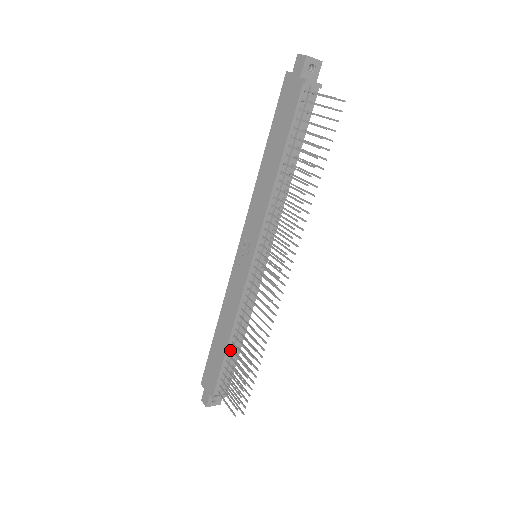
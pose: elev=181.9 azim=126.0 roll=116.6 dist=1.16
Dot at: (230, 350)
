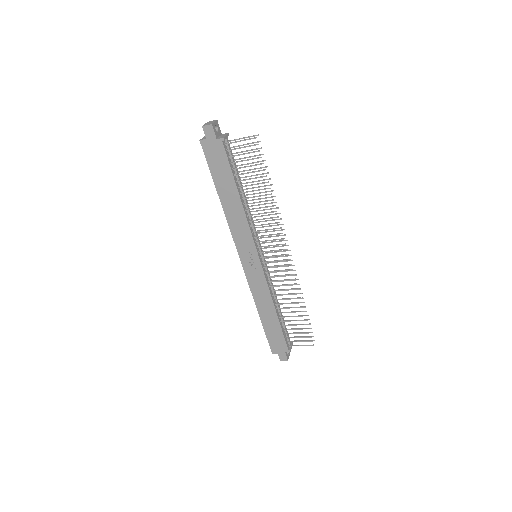
Dot at: (279, 318)
